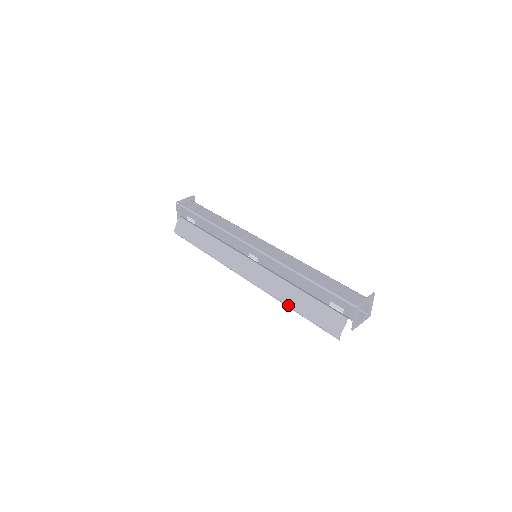
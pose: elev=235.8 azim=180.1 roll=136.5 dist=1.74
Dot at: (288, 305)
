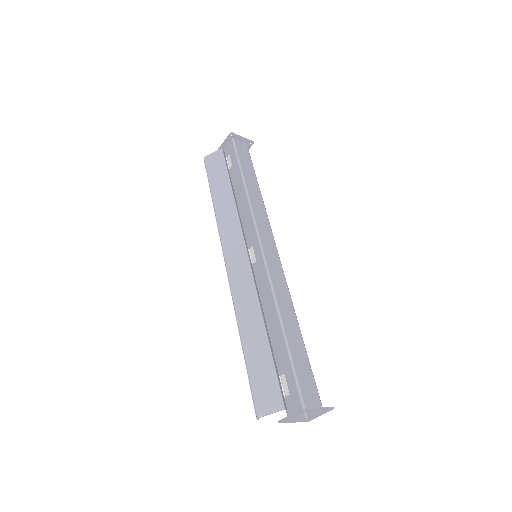
Dot at: (241, 334)
